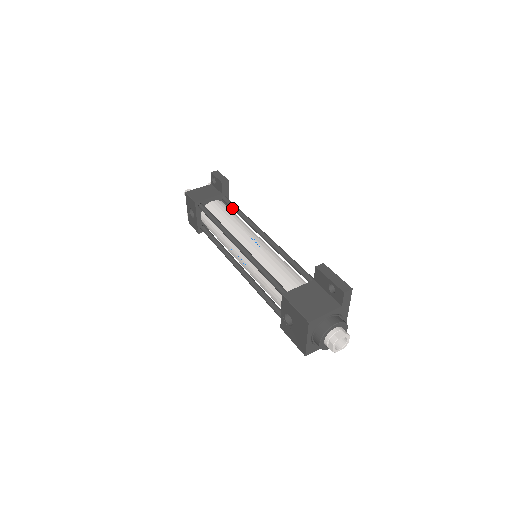
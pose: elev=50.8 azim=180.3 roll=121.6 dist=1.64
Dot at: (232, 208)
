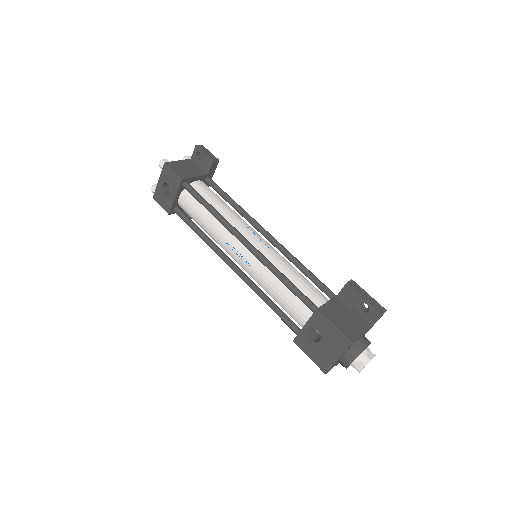
Dot at: (221, 194)
